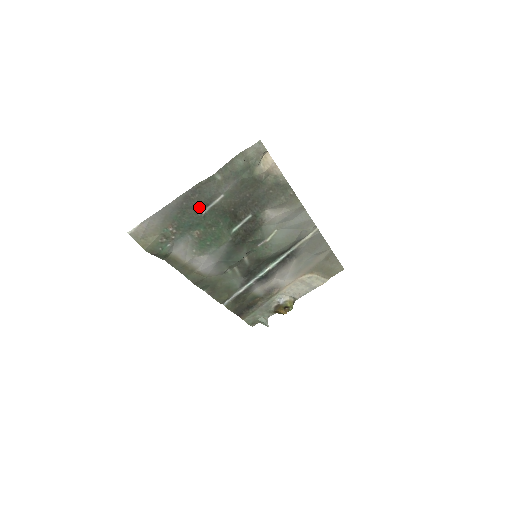
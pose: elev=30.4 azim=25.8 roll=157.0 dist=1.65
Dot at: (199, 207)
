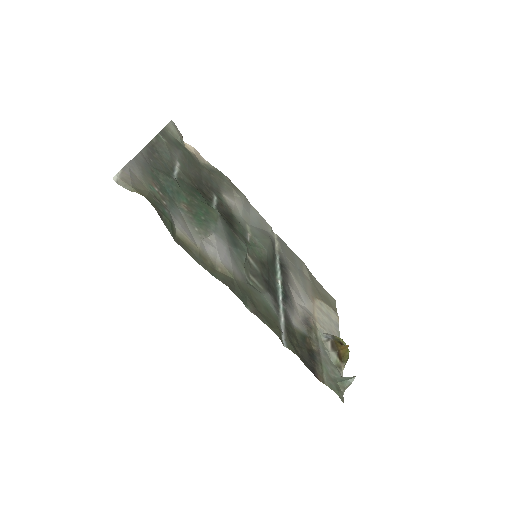
Dot at: (166, 171)
